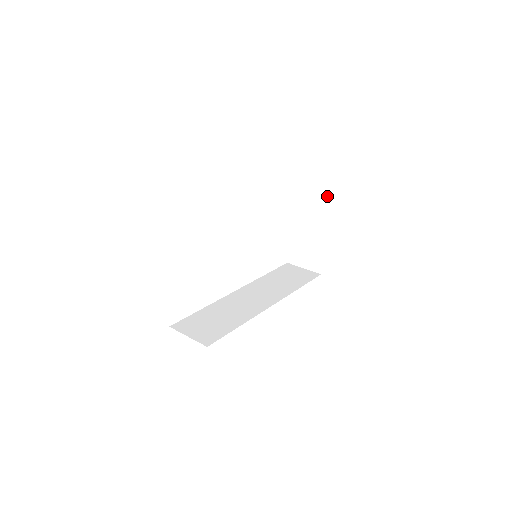
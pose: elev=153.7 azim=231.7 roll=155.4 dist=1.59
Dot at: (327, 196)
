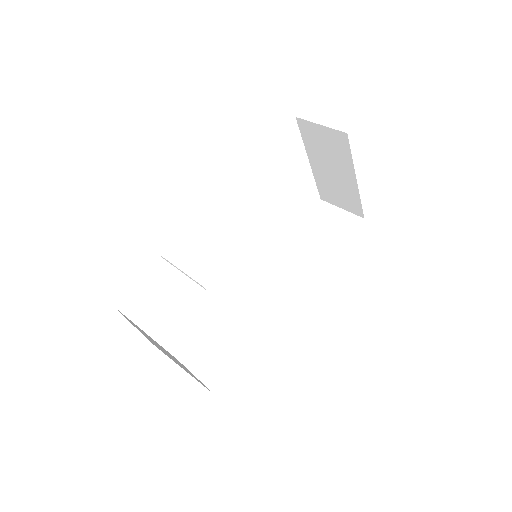
Dot at: (344, 134)
